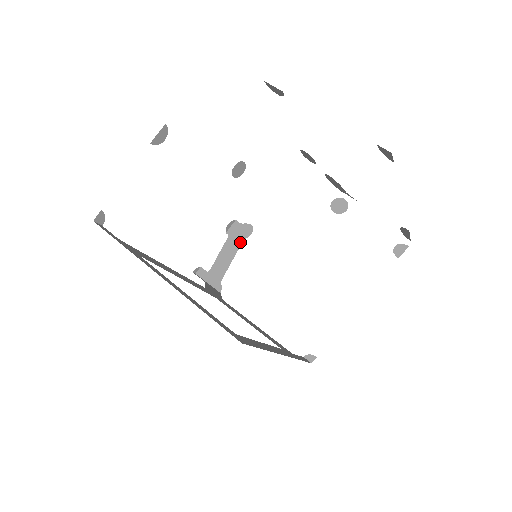
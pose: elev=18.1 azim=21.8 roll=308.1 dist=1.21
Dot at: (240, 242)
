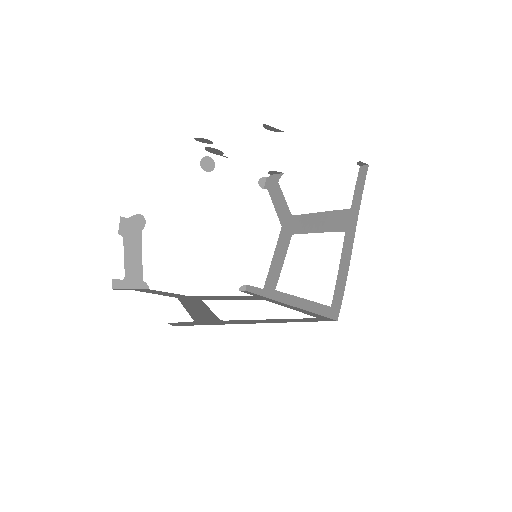
Dot at: (139, 236)
